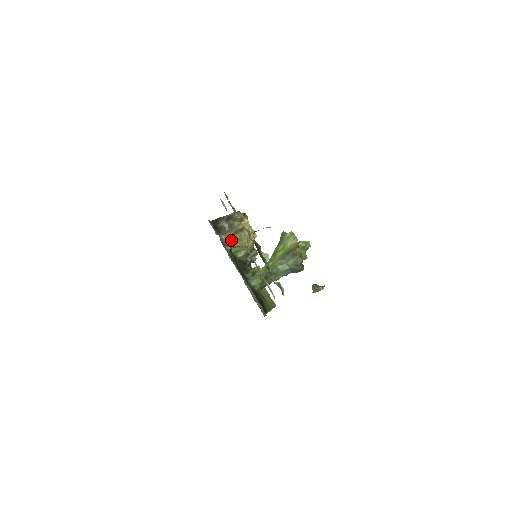
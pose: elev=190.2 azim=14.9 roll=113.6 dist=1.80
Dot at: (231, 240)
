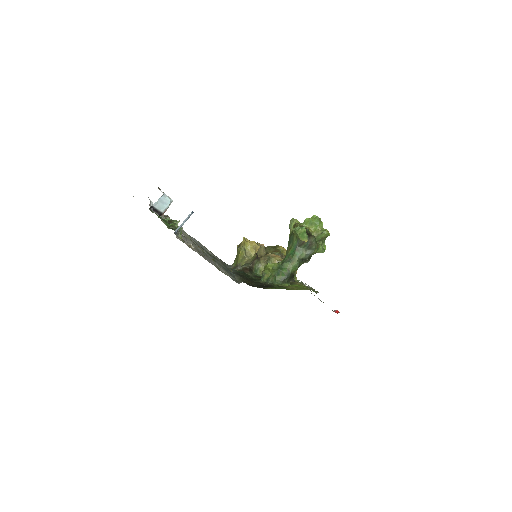
Dot at: (237, 261)
